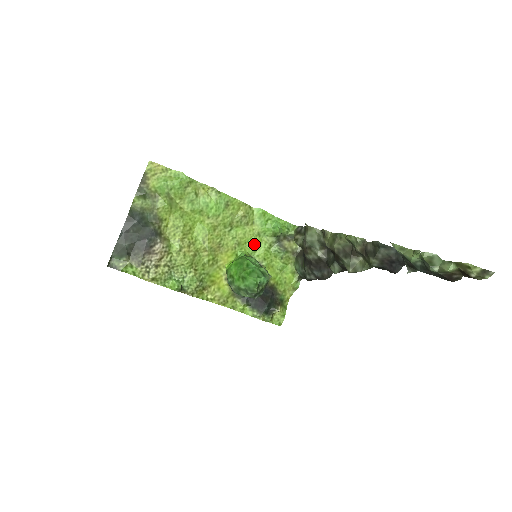
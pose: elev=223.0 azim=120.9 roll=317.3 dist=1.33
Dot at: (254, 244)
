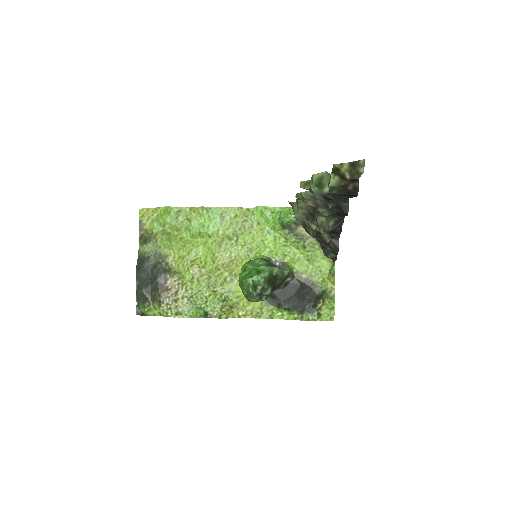
Dot at: (267, 244)
